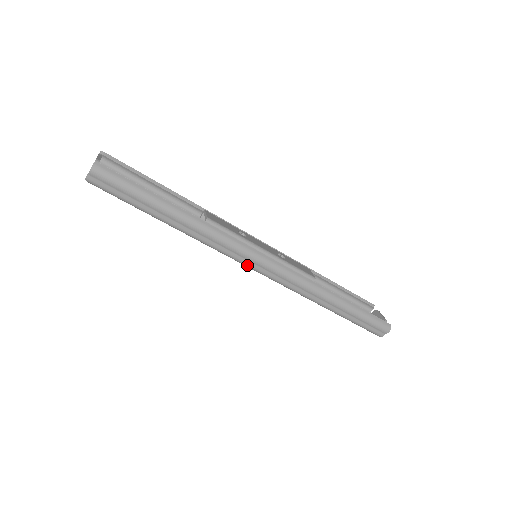
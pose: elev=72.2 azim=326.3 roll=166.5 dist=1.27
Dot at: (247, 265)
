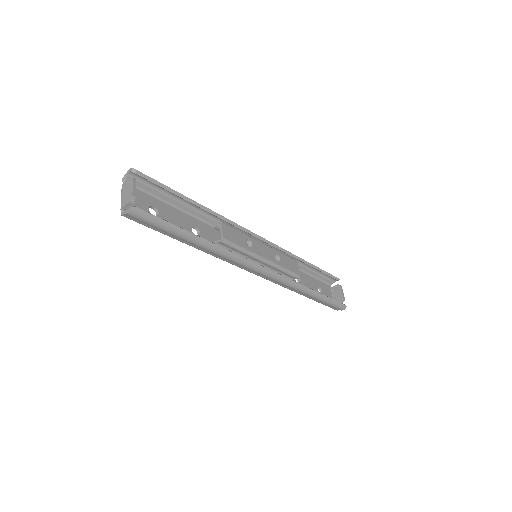
Dot at: occluded
